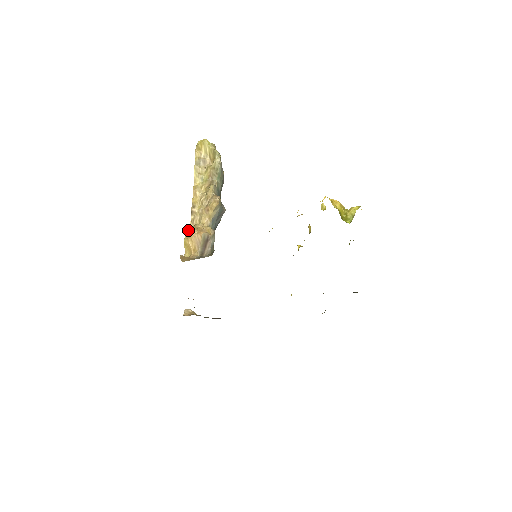
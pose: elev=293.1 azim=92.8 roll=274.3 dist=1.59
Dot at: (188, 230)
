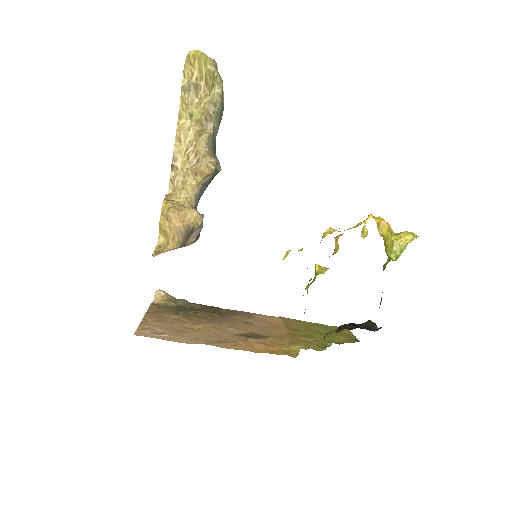
Dot at: (166, 209)
